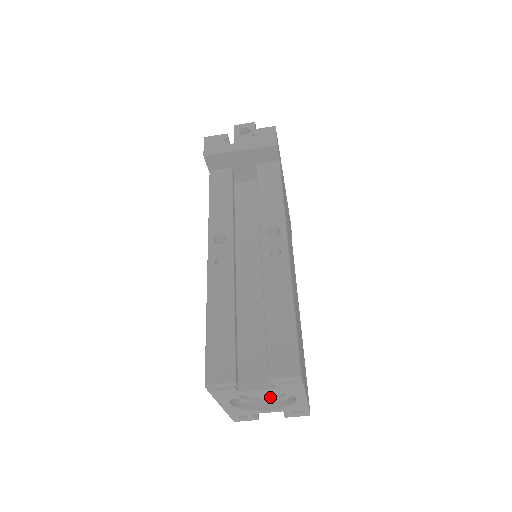
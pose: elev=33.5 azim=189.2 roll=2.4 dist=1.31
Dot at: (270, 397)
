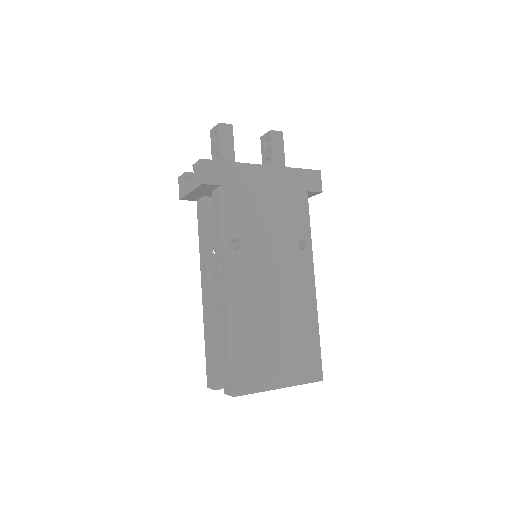
Dot at: occluded
